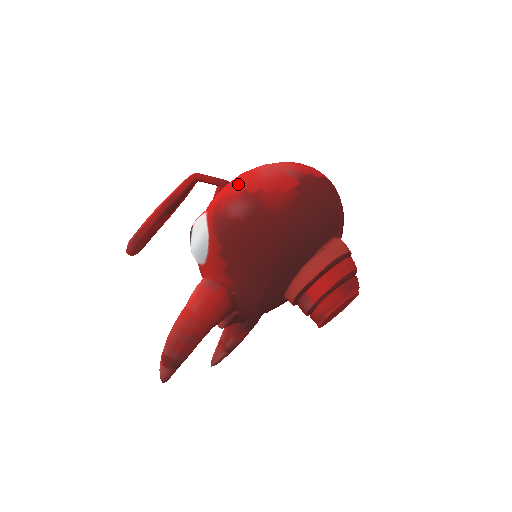
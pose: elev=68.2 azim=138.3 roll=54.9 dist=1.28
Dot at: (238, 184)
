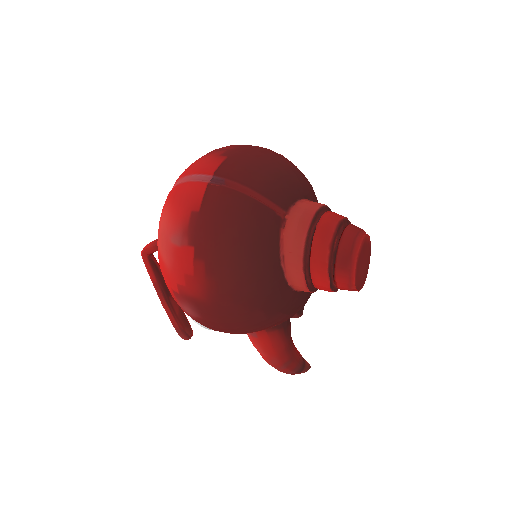
Dot at: occluded
